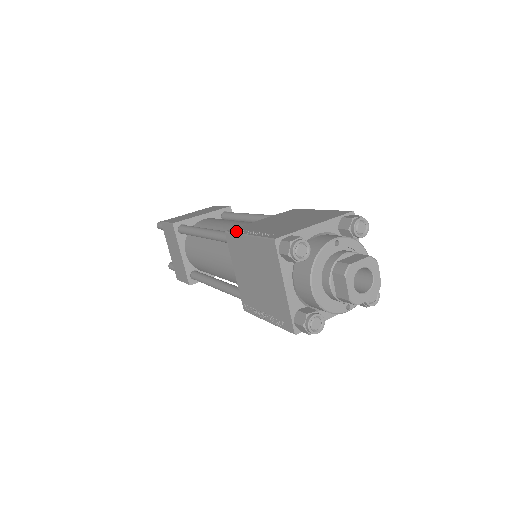
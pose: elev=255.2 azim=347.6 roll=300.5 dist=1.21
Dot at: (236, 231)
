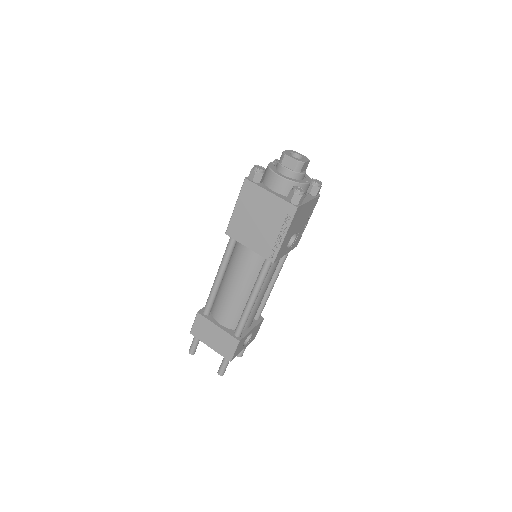
Dot at: (229, 223)
